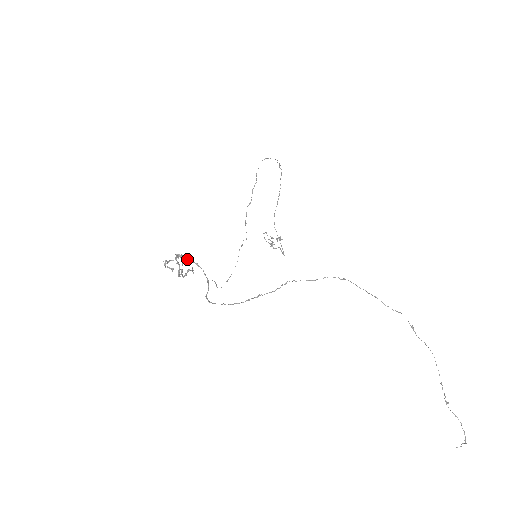
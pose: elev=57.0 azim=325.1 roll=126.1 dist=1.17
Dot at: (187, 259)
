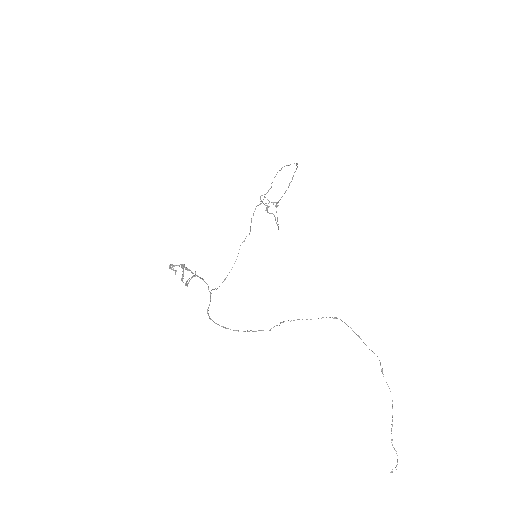
Dot at: occluded
